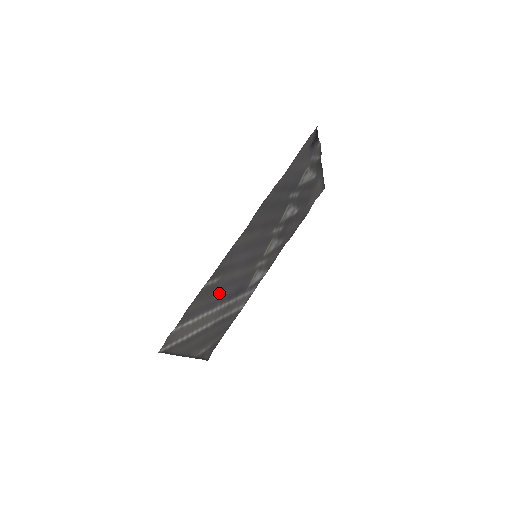
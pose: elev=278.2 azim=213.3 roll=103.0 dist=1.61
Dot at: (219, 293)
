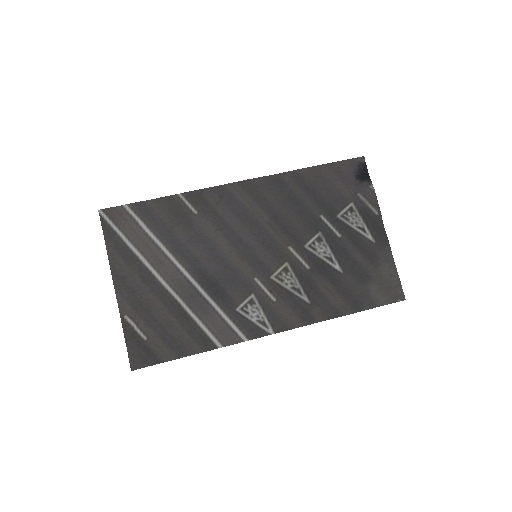
Dot at: (190, 239)
